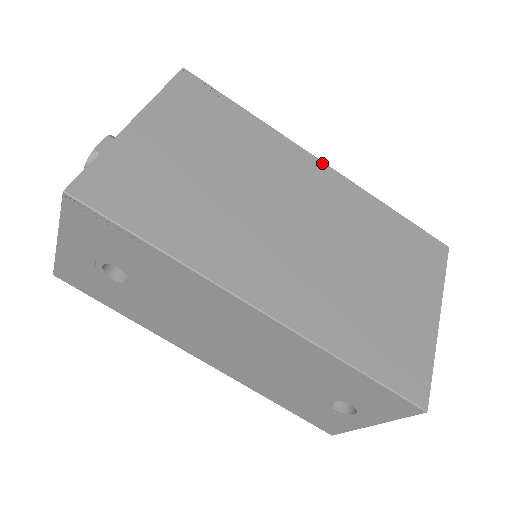
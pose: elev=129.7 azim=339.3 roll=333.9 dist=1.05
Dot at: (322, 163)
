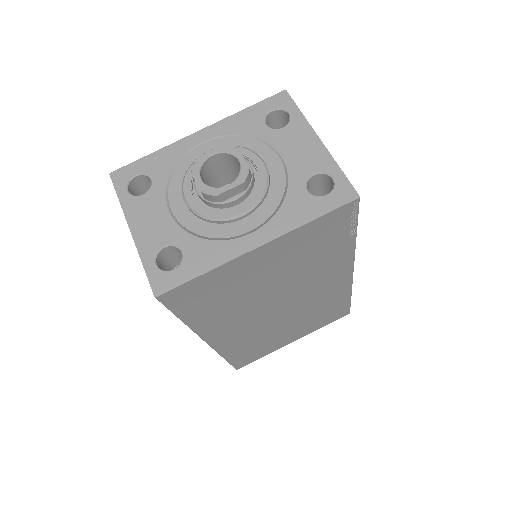
Dot at: (351, 273)
